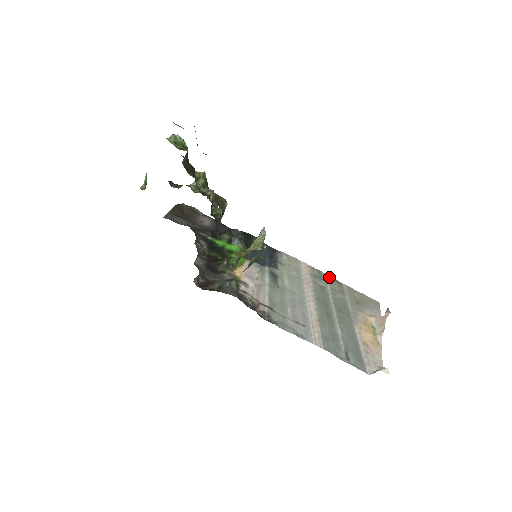
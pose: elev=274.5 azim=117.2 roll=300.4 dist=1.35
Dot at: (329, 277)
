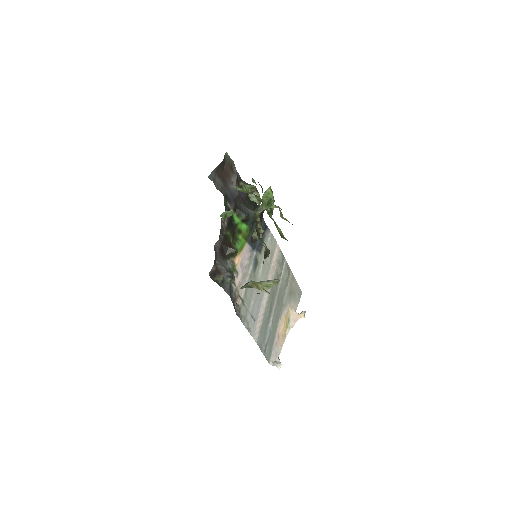
Dot at: (286, 264)
